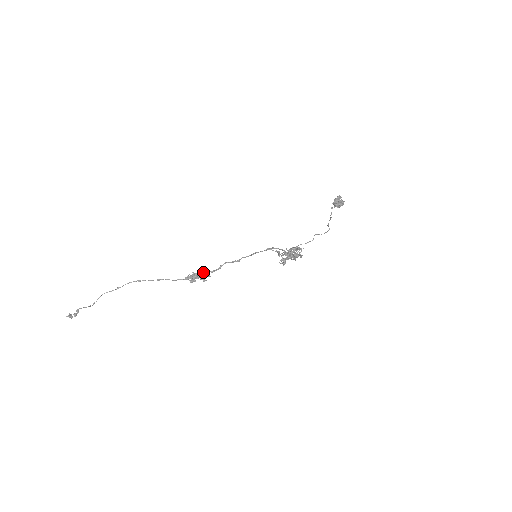
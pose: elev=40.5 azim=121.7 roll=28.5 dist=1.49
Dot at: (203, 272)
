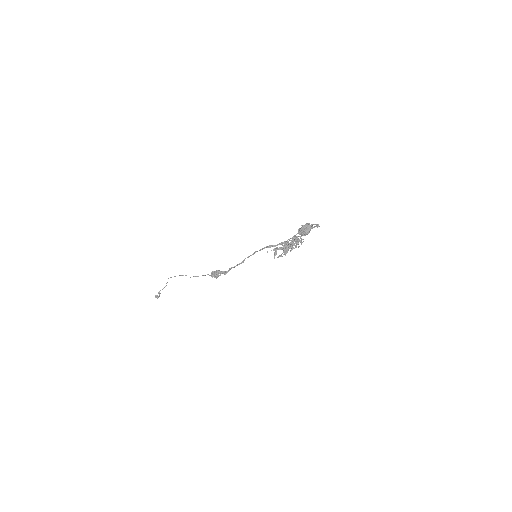
Dot at: (220, 272)
